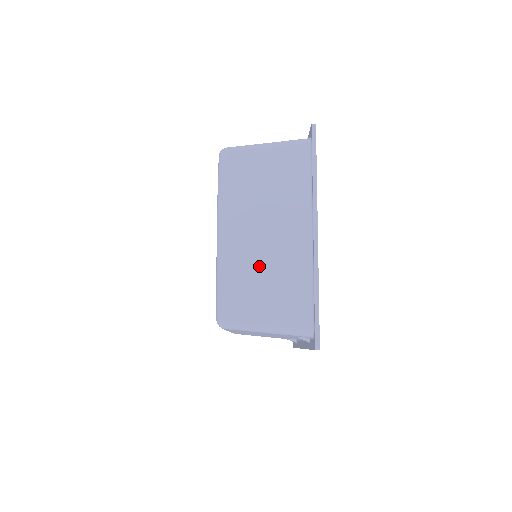
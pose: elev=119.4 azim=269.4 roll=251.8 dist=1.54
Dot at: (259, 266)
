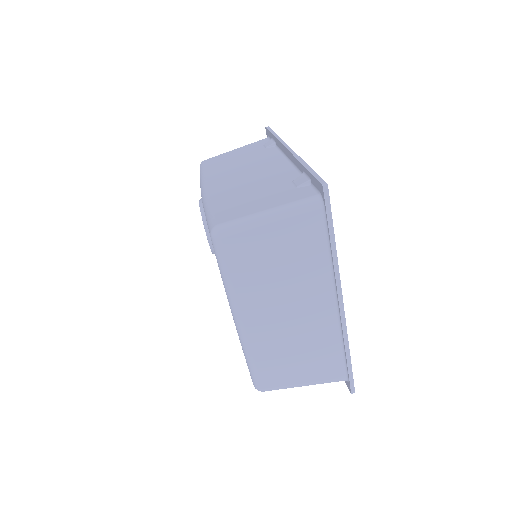
Dot at: (287, 342)
